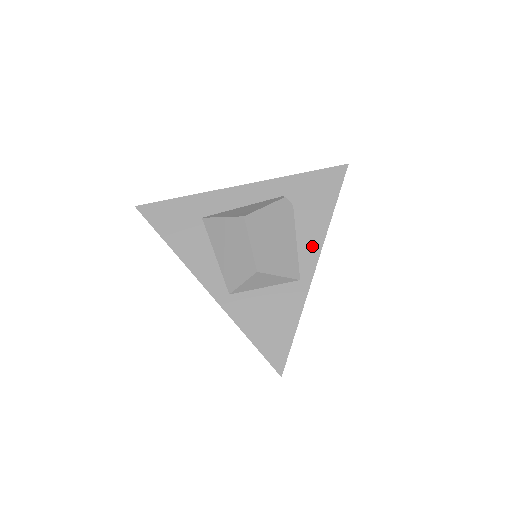
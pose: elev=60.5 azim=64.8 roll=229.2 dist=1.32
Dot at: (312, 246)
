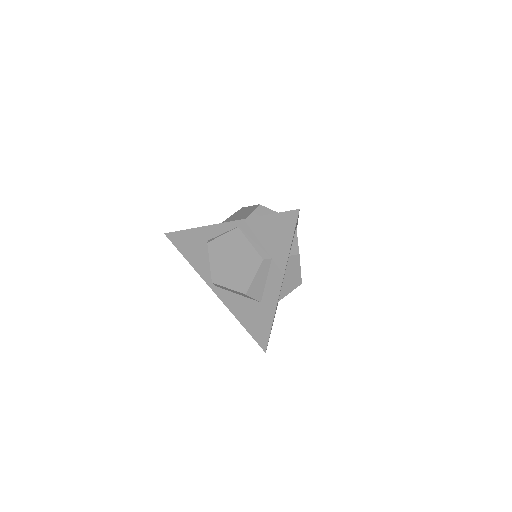
Dot at: occluded
